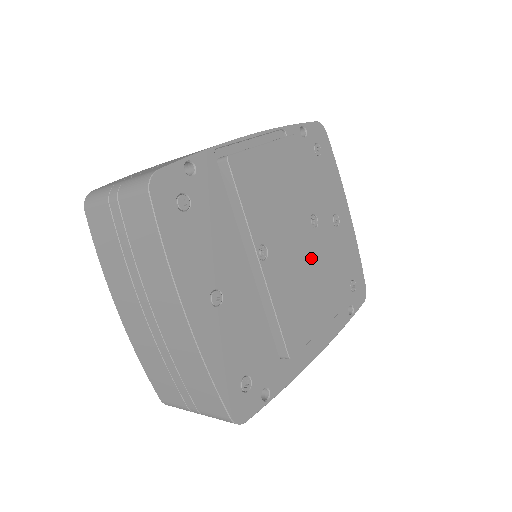
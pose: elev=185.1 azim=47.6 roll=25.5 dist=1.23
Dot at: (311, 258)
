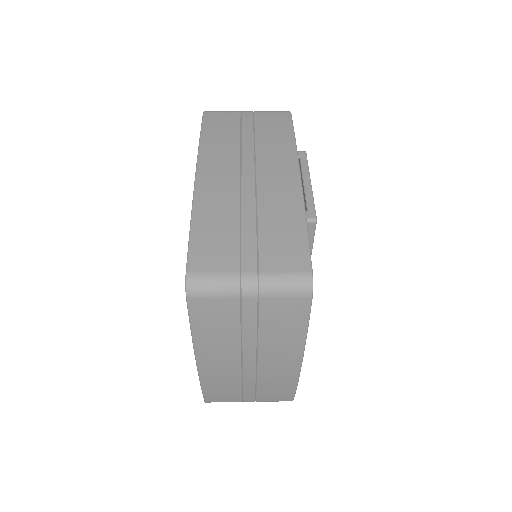
Dot at: occluded
